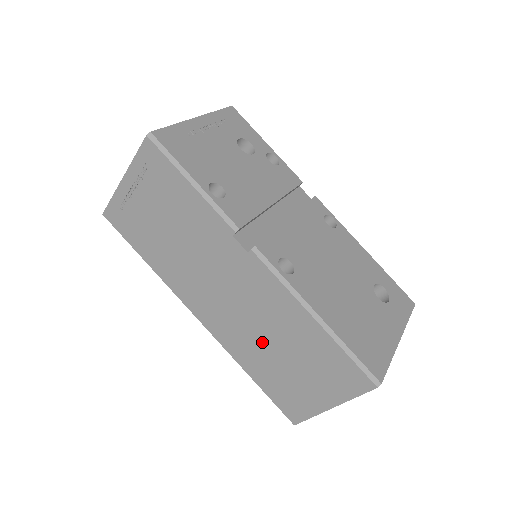
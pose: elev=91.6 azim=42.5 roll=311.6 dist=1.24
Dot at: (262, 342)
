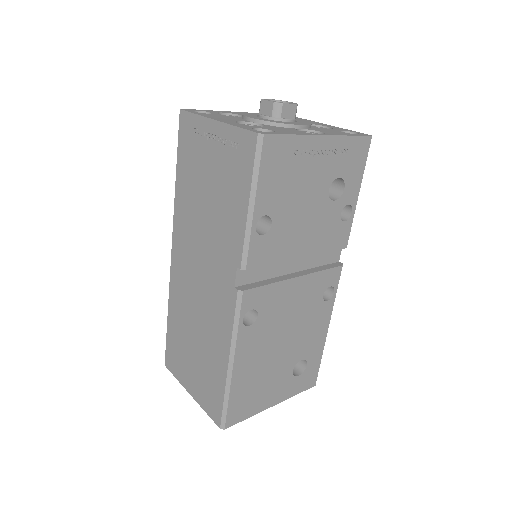
Dot at: (191, 321)
